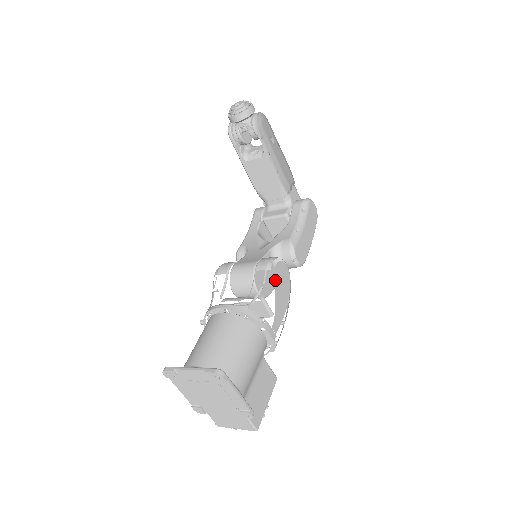
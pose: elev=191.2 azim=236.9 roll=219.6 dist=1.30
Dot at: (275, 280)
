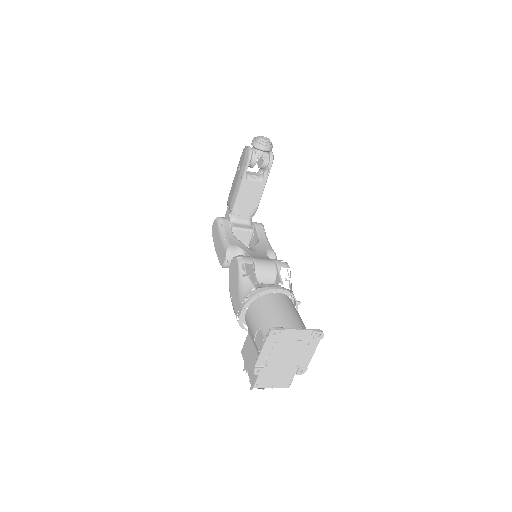
Dot at: occluded
